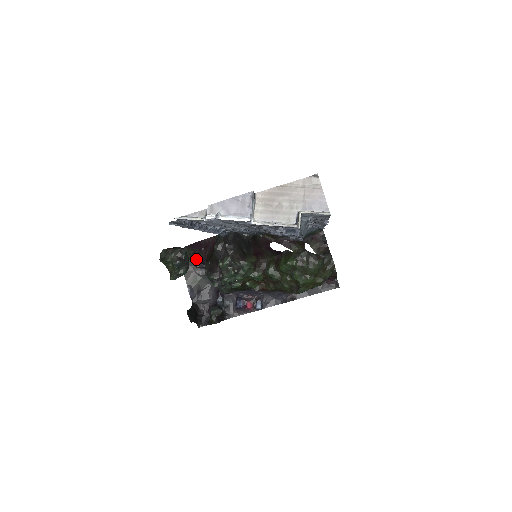
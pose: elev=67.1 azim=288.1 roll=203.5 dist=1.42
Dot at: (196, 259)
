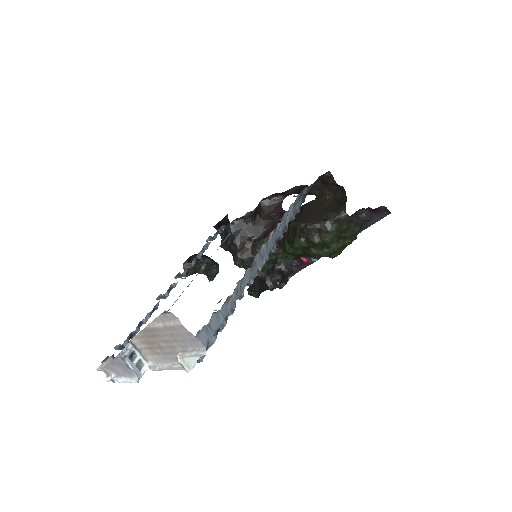
Dot at: occluded
